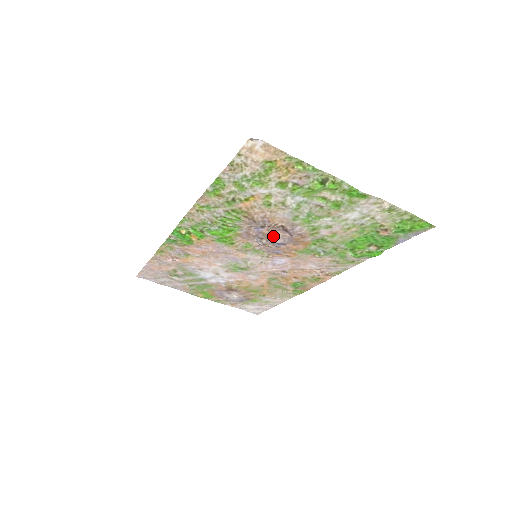
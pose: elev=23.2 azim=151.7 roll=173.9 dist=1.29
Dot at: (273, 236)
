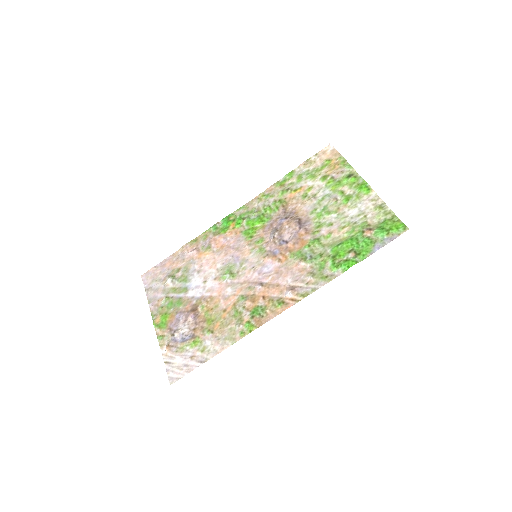
Dot at: (286, 230)
